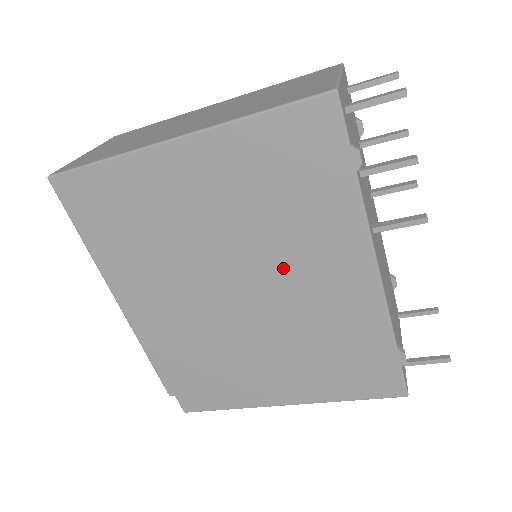
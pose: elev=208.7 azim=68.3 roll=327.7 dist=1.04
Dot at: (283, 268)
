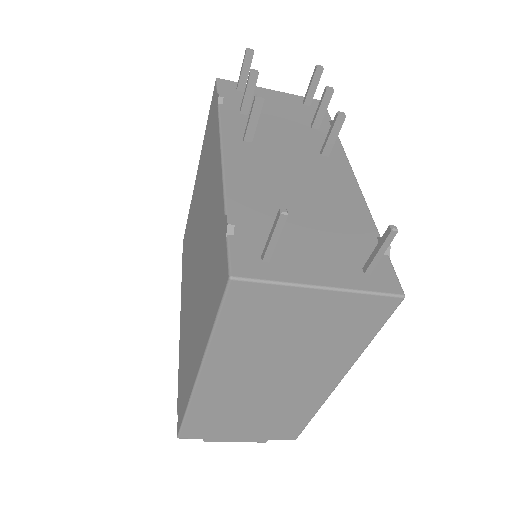
Dot at: (205, 207)
